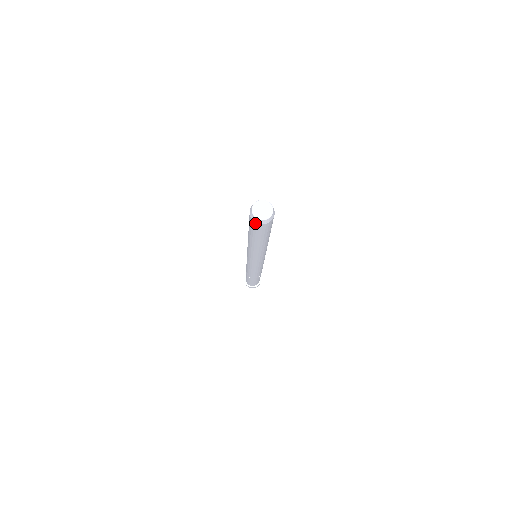
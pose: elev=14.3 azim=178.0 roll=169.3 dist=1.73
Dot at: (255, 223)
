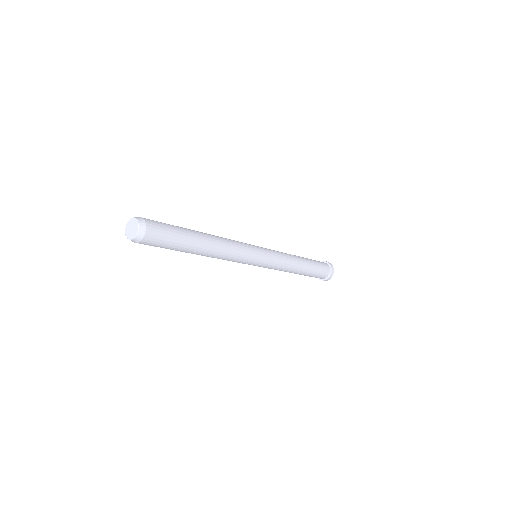
Dot at: occluded
